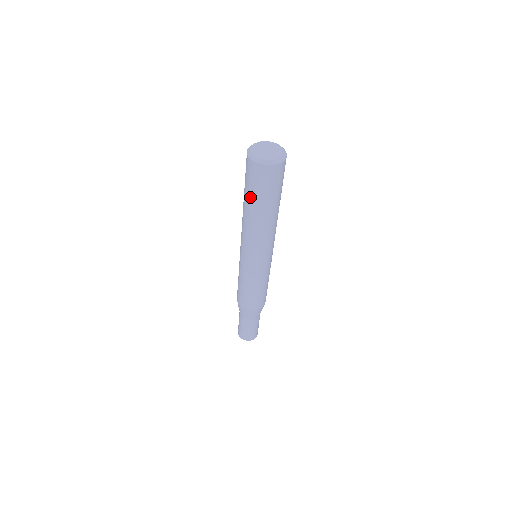
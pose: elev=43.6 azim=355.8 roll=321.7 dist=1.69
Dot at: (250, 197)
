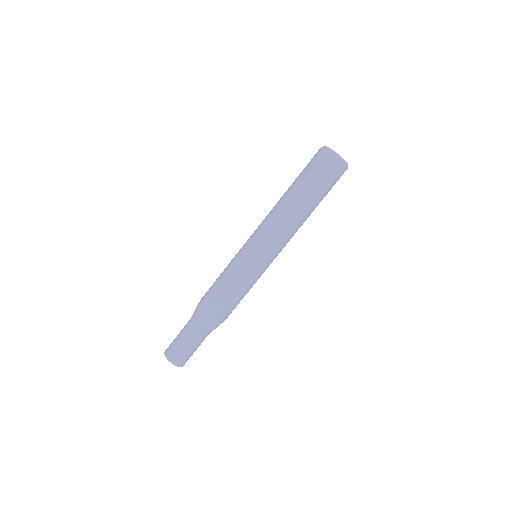
Dot at: (297, 178)
